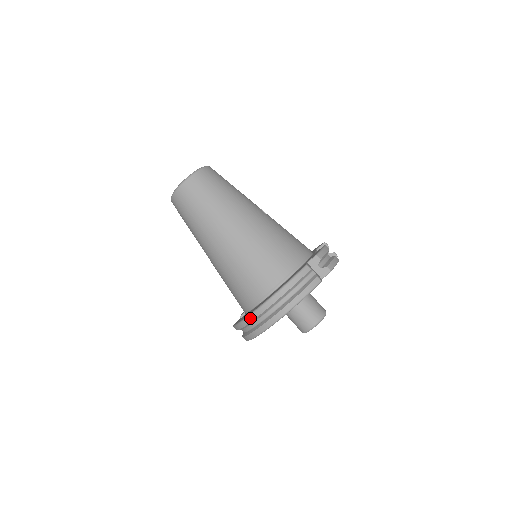
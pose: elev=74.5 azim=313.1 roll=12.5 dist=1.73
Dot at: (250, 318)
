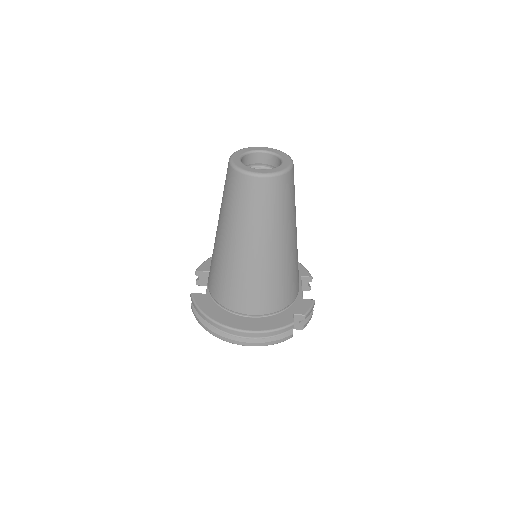
Dot at: (218, 326)
